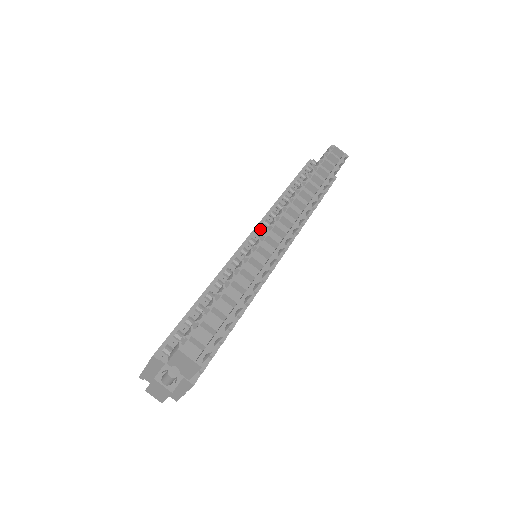
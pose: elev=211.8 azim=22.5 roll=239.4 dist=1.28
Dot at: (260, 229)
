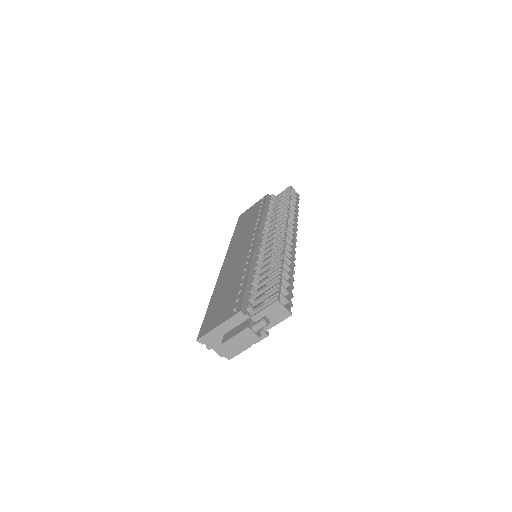
Dot at: occluded
